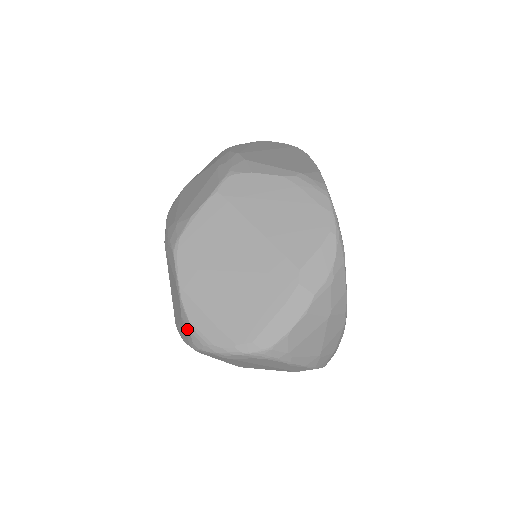
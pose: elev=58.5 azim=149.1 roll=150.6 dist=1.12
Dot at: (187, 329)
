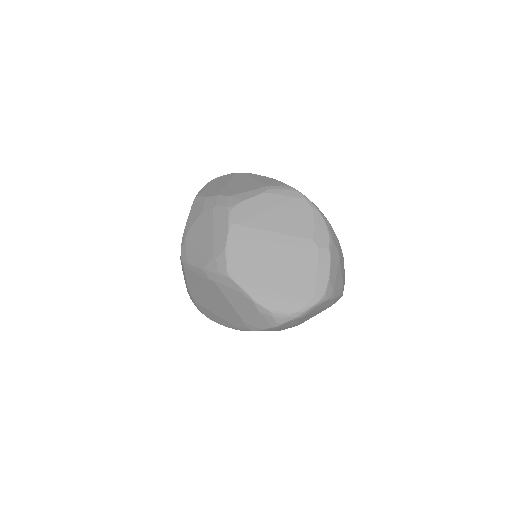
Dot at: (268, 317)
